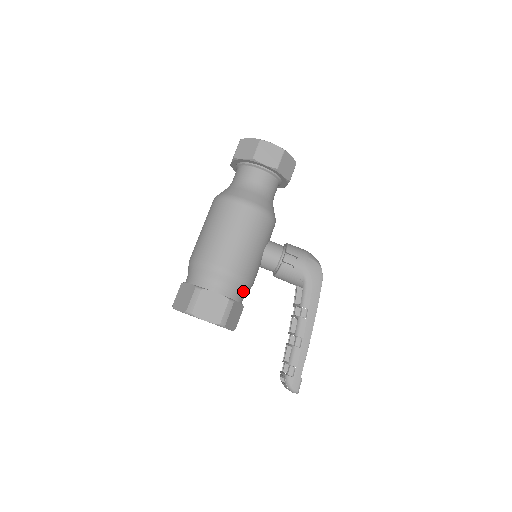
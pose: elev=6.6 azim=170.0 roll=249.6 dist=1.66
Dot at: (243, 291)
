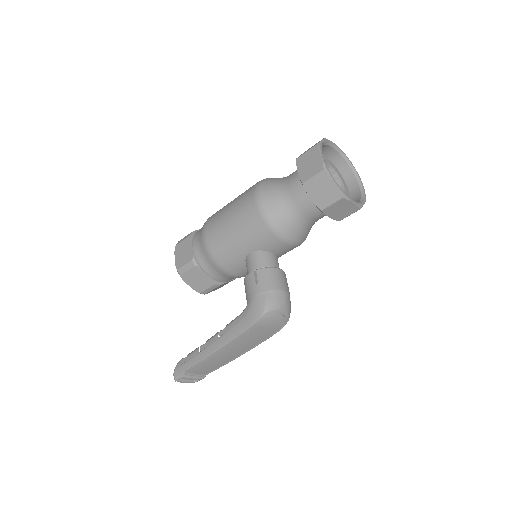
Dot at: (213, 267)
